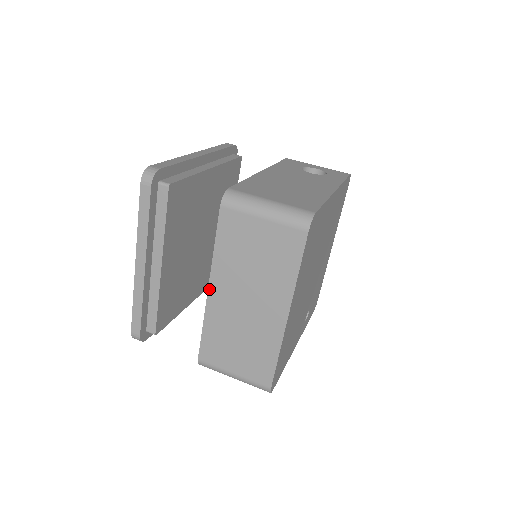
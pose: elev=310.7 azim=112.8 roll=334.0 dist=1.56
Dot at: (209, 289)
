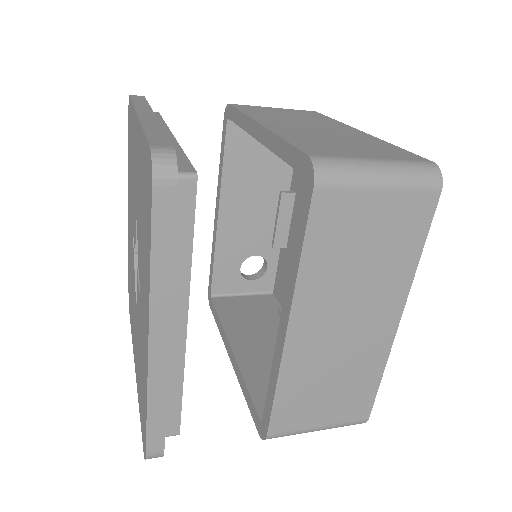
Dot at: (260, 123)
